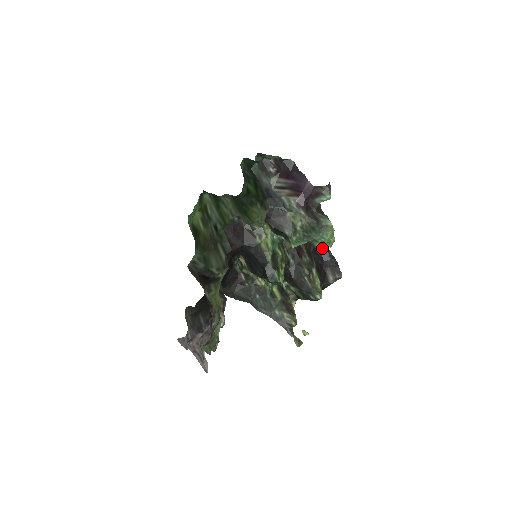
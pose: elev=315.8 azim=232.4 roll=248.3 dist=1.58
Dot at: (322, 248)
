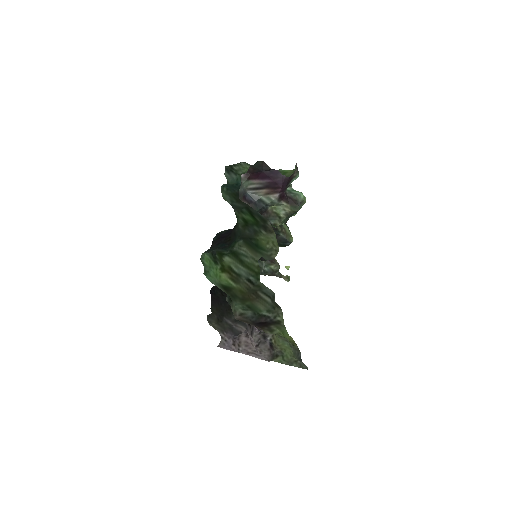
Dot at: occluded
